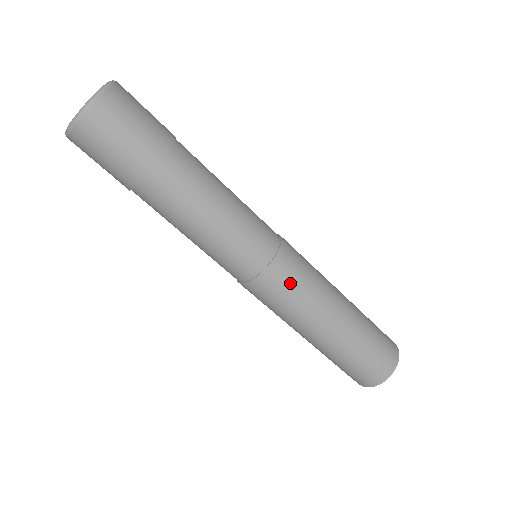
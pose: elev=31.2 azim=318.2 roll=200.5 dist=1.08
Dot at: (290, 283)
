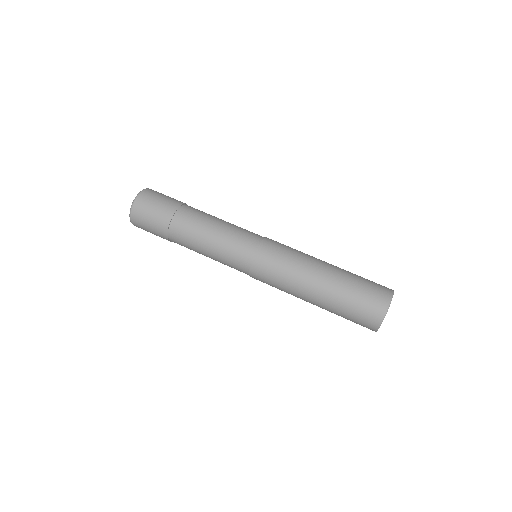
Dot at: (268, 278)
